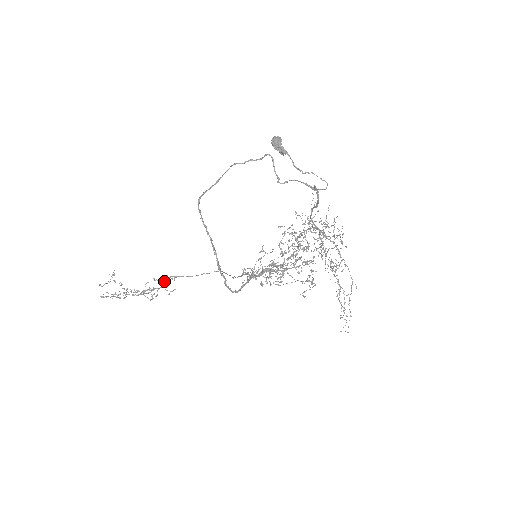
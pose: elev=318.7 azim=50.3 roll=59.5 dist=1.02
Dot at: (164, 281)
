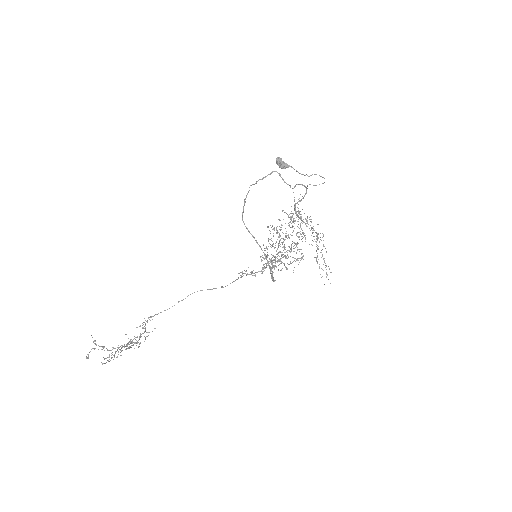
Dot at: (145, 324)
